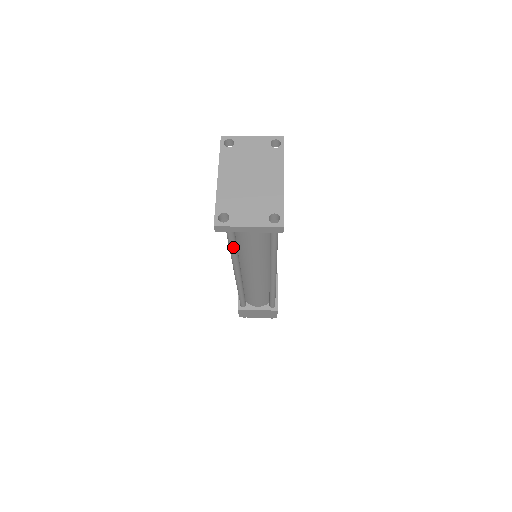
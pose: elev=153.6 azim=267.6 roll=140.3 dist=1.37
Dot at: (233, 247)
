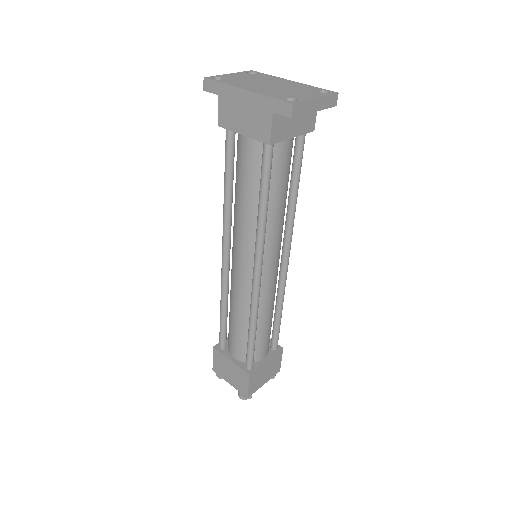
Dot at: (267, 201)
